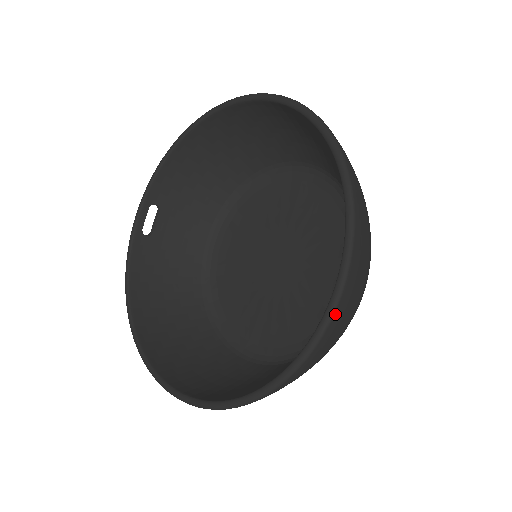
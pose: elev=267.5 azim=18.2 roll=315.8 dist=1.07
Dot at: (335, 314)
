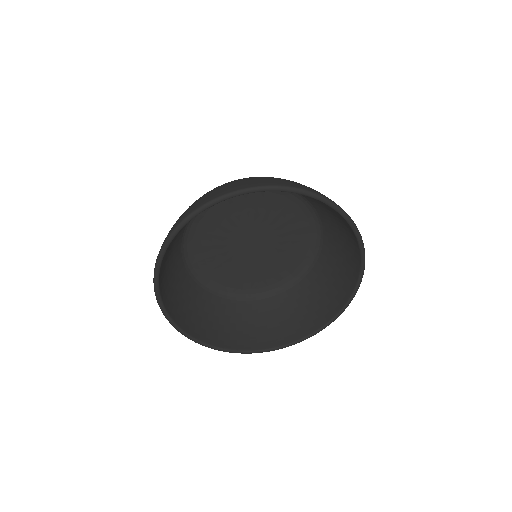
Dot at: (304, 339)
